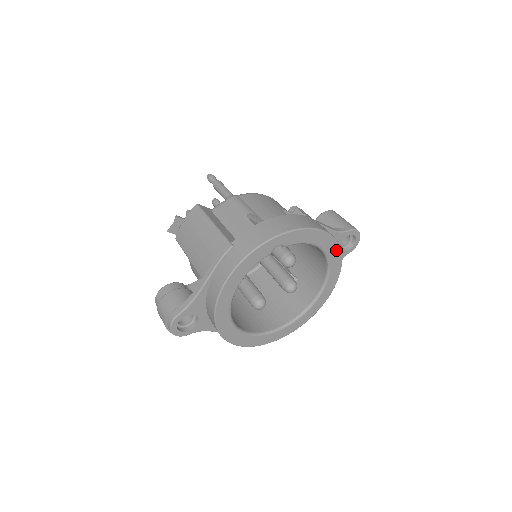
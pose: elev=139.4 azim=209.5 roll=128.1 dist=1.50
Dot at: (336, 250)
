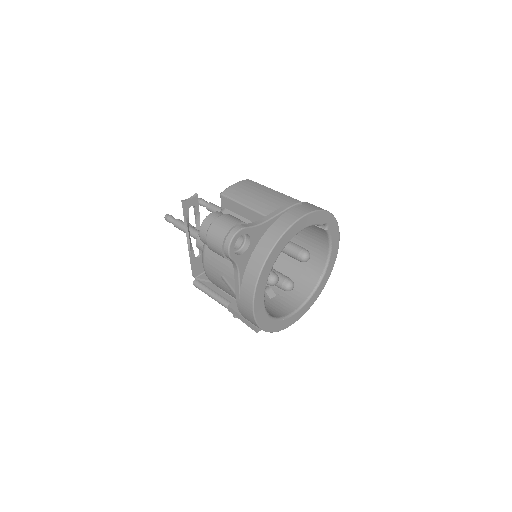
Dot at: (330, 270)
